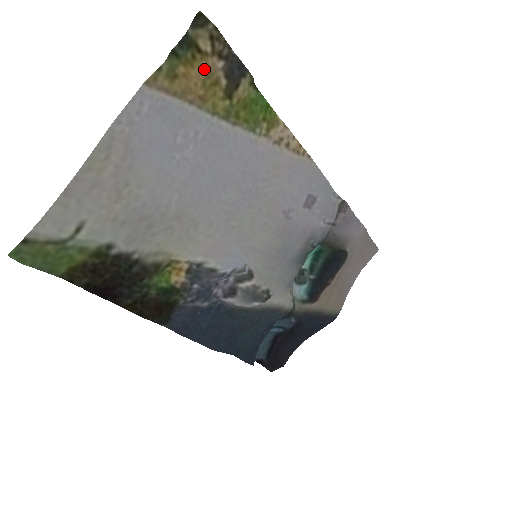
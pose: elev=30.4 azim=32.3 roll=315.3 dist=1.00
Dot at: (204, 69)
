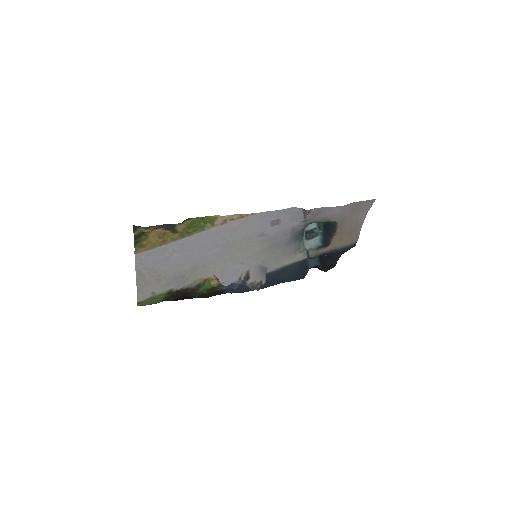
Dot at: (155, 234)
